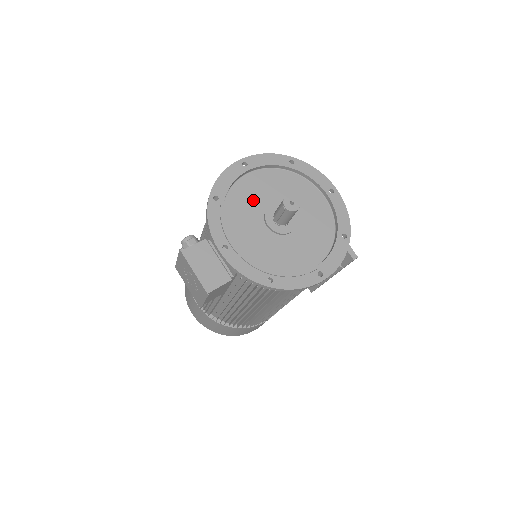
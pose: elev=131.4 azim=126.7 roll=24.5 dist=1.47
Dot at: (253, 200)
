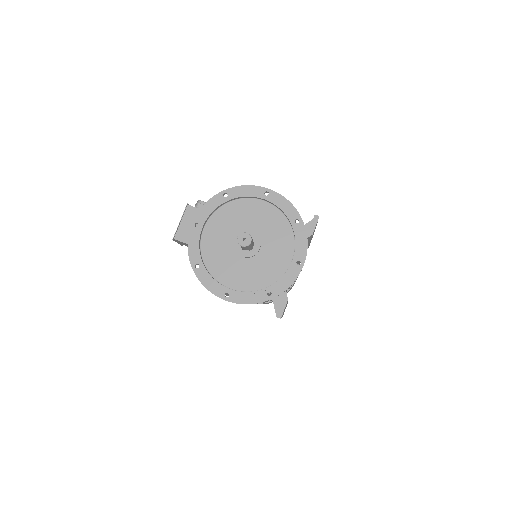
Dot at: (246, 218)
